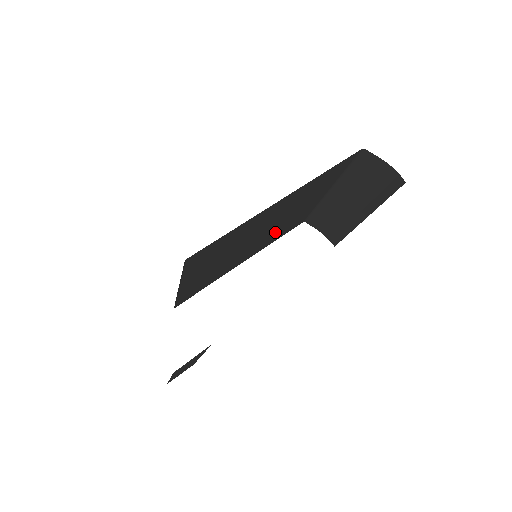
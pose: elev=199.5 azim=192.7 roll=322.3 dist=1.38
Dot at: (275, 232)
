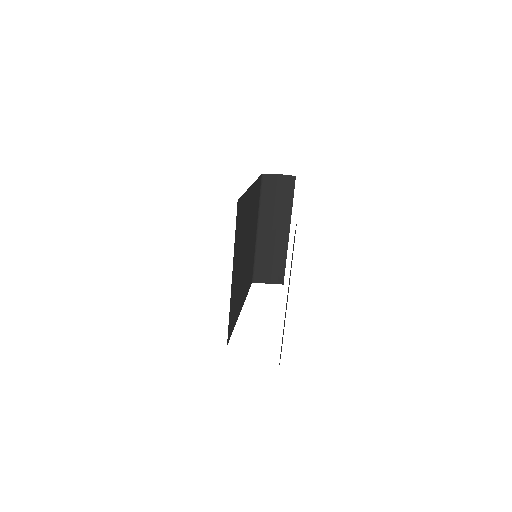
Dot at: (247, 268)
